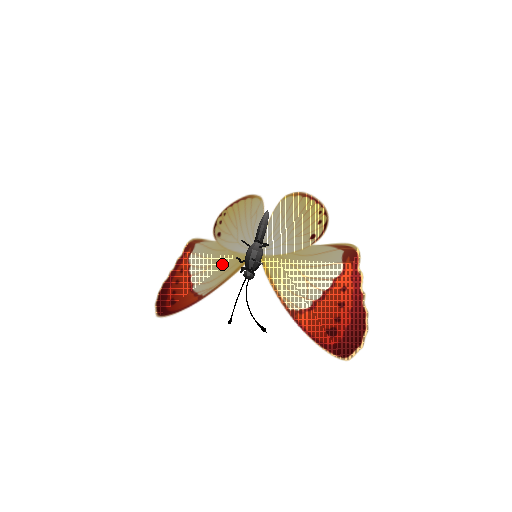
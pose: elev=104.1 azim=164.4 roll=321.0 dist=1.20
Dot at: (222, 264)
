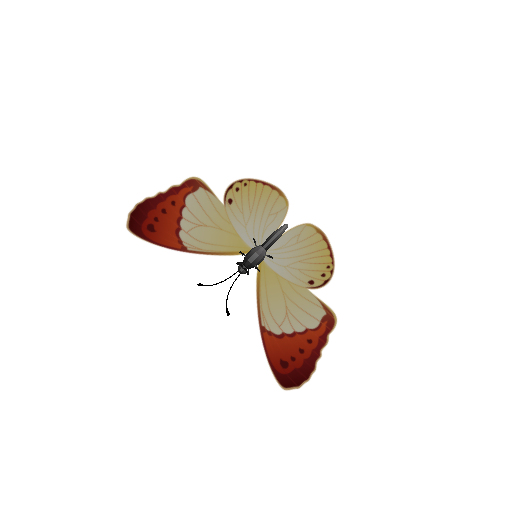
Dot at: (220, 235)
